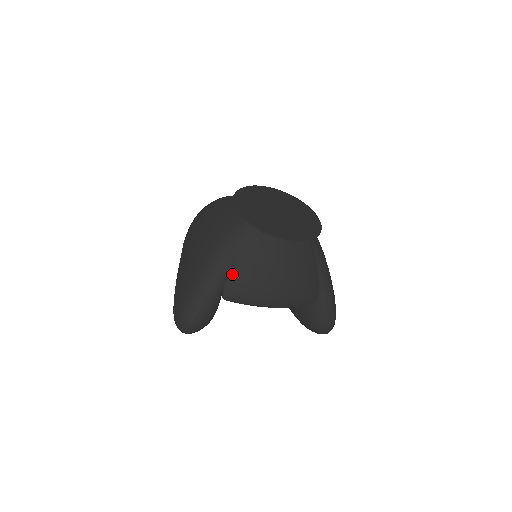
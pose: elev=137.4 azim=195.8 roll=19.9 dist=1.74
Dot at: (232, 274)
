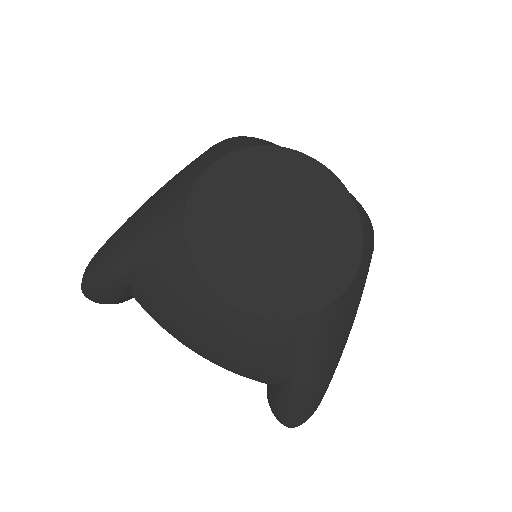
Dot at: (144, 274)
